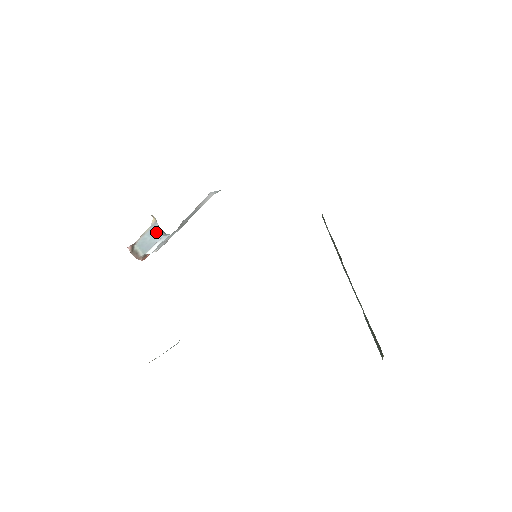
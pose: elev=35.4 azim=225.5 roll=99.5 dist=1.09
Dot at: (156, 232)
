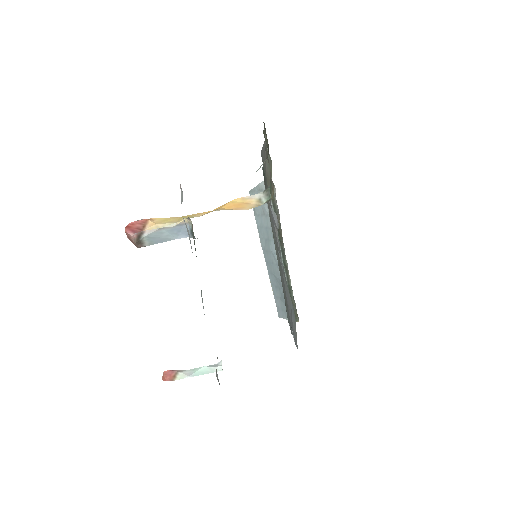
Dot at: (181, 231)
